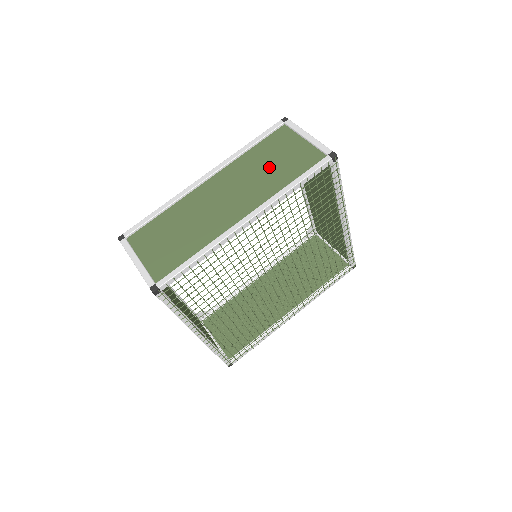
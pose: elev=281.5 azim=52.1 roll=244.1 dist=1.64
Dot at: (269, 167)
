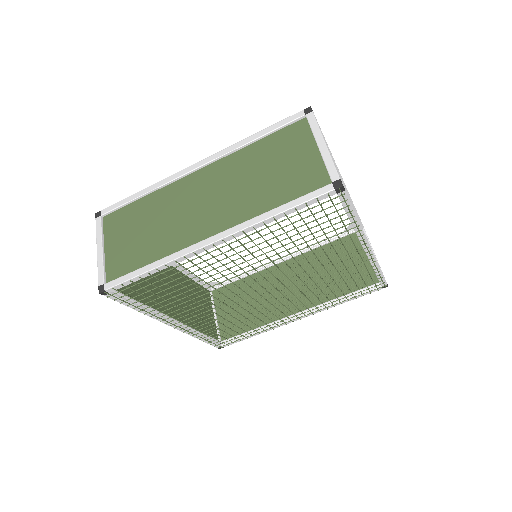
Dot at: (263, 176)
